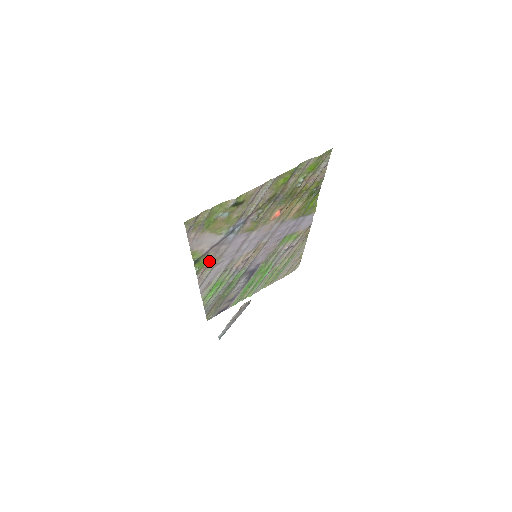
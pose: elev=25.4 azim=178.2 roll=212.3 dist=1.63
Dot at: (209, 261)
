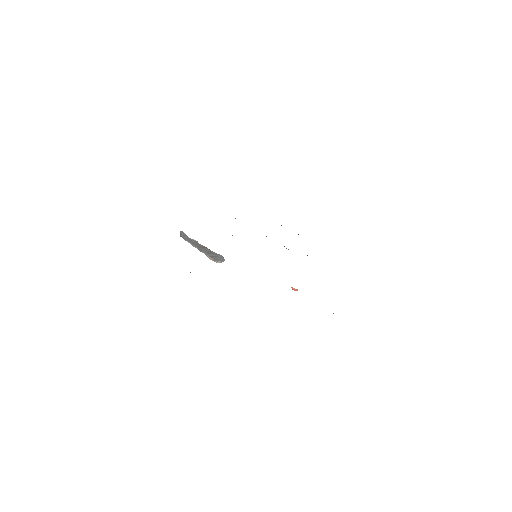
Dot at: occluded
